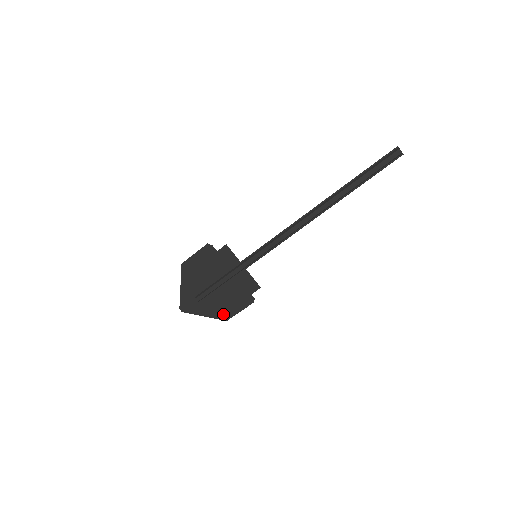
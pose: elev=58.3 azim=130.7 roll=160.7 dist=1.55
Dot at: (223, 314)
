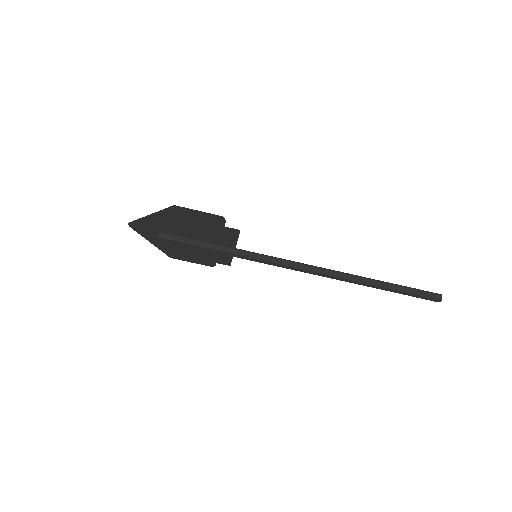
Dot at: (172, 253)
